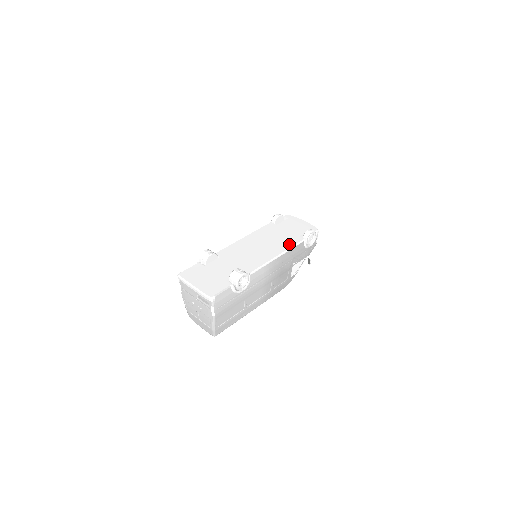
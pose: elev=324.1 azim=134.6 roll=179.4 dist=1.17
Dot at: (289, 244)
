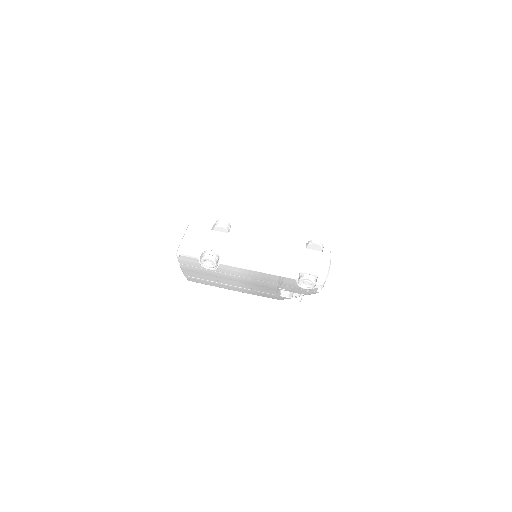
Dot at: (281, 270)
